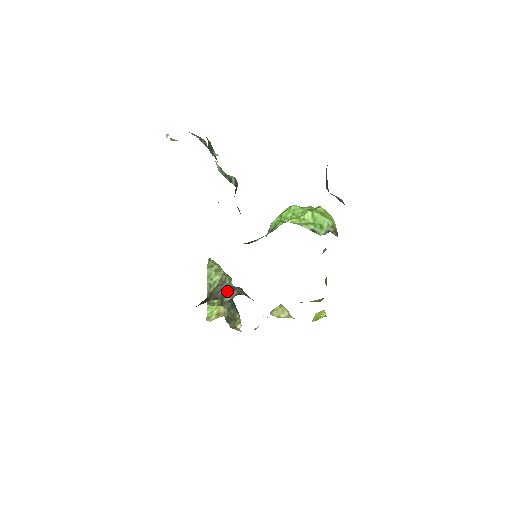
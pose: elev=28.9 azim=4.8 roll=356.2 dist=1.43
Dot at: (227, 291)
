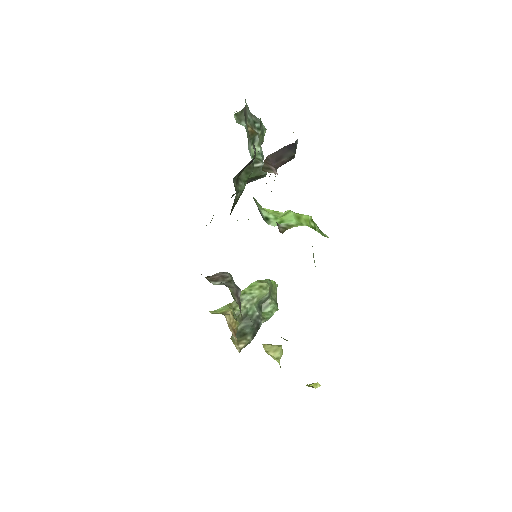
Dot at: (222, 279)
